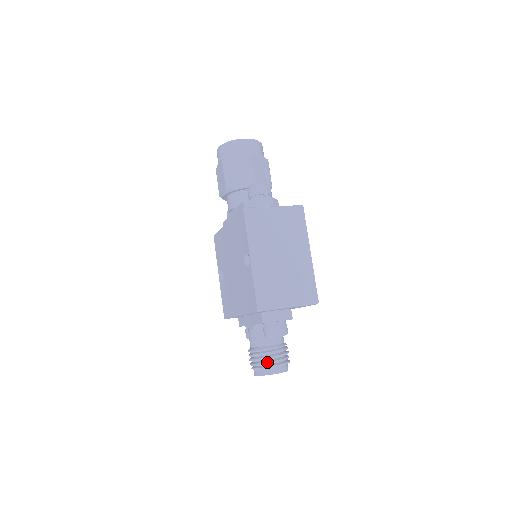
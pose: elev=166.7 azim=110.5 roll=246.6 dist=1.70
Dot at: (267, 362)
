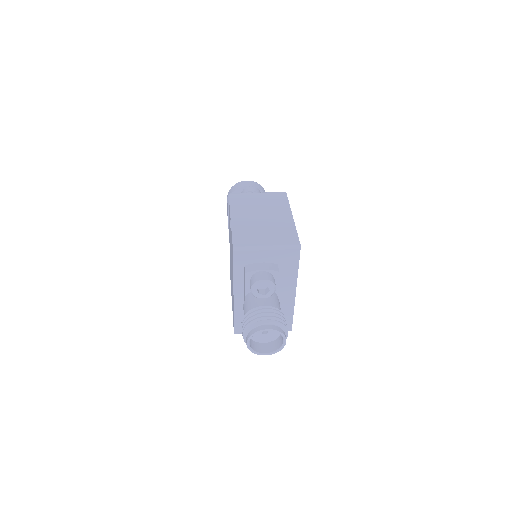
Dot at: (255, 318)
